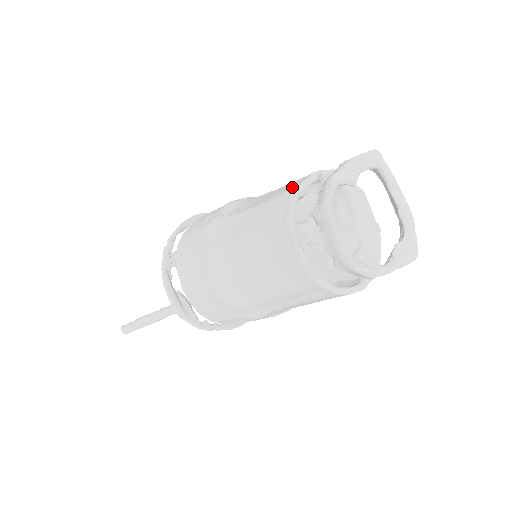
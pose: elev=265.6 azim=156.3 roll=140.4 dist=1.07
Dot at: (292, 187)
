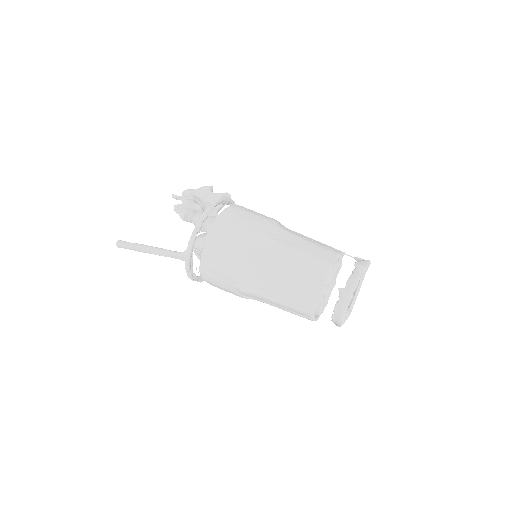
Dot at: (327, 258)
